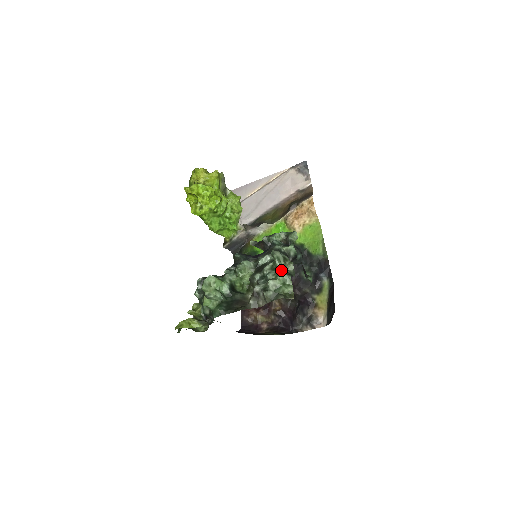
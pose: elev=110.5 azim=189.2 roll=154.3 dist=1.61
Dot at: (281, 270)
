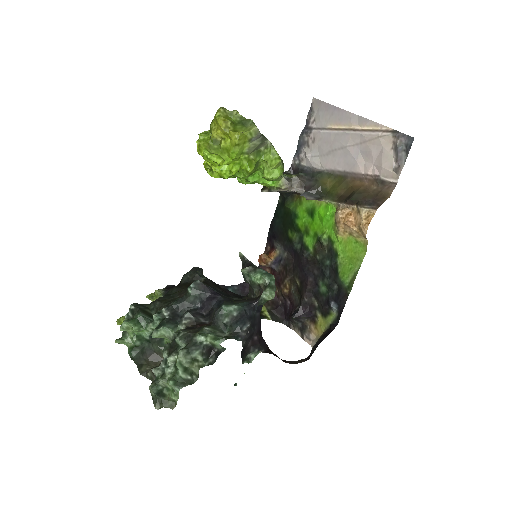
Dot at: (179, 374)
